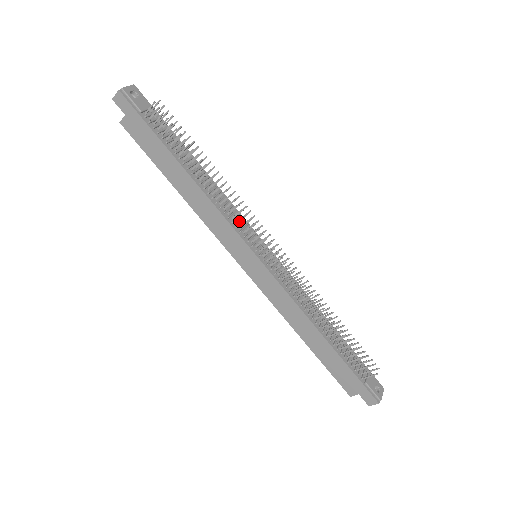
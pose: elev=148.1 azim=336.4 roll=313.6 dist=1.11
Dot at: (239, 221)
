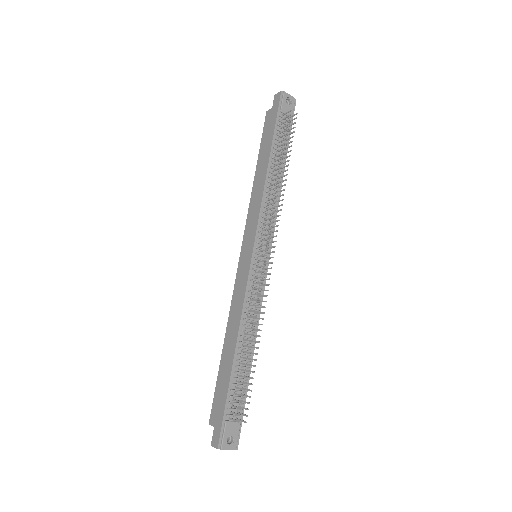
Dot at: occluded
